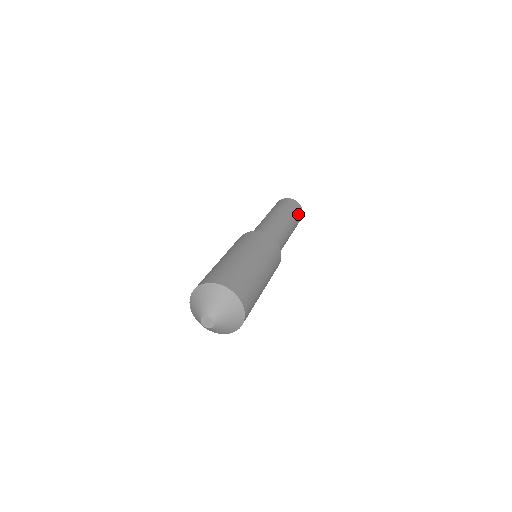
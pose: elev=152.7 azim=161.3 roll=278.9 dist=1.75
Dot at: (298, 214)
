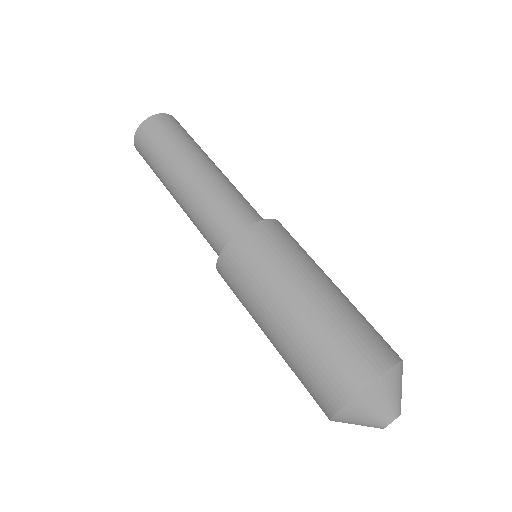
Dot at: (183, 131)
